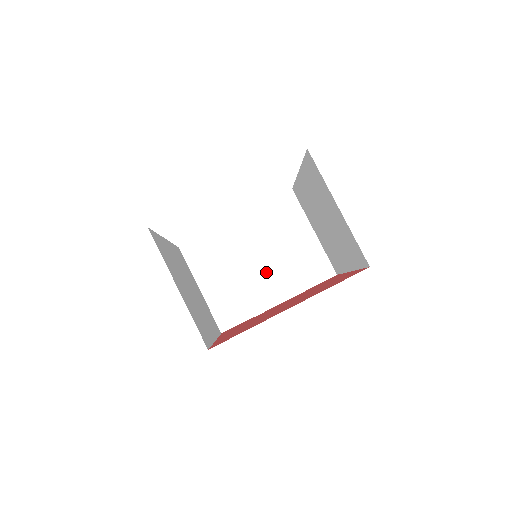
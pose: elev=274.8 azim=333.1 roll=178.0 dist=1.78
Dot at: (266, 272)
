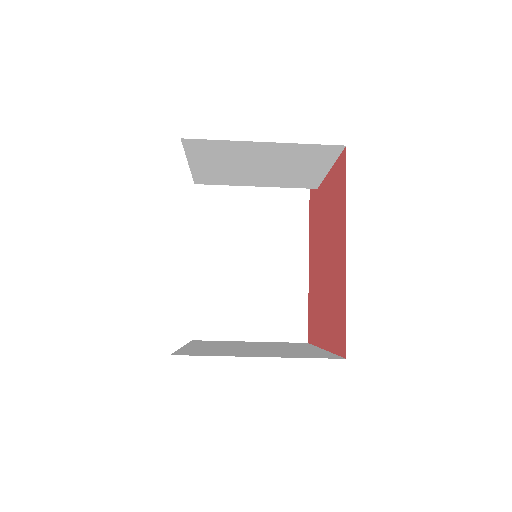
Dot at: (278, 176)
